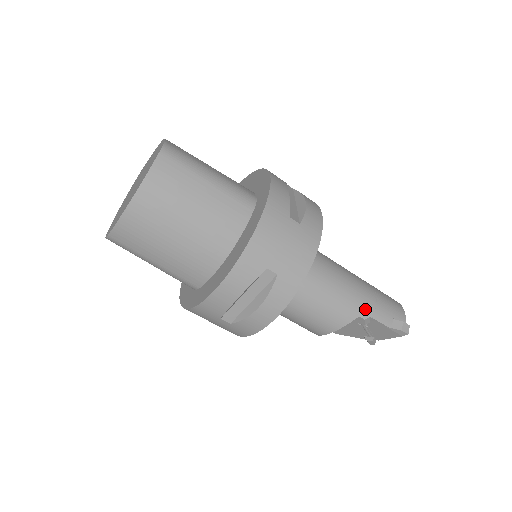
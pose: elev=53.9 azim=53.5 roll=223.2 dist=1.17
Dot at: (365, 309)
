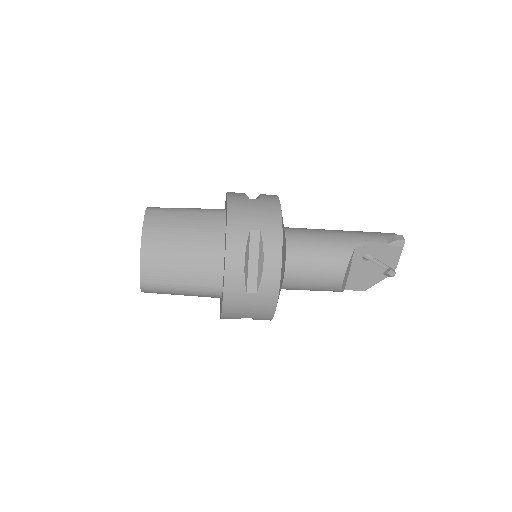
Dot at: (357, 240)
